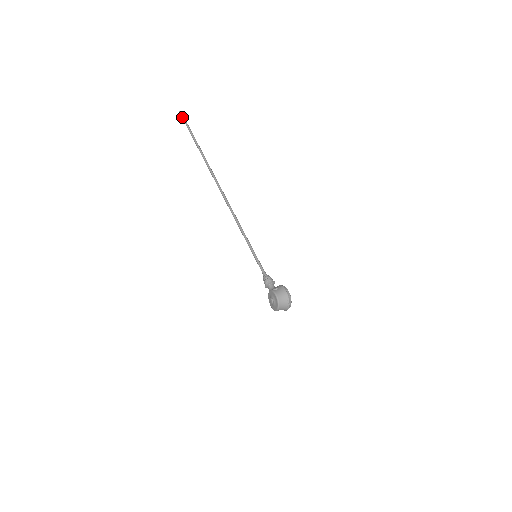
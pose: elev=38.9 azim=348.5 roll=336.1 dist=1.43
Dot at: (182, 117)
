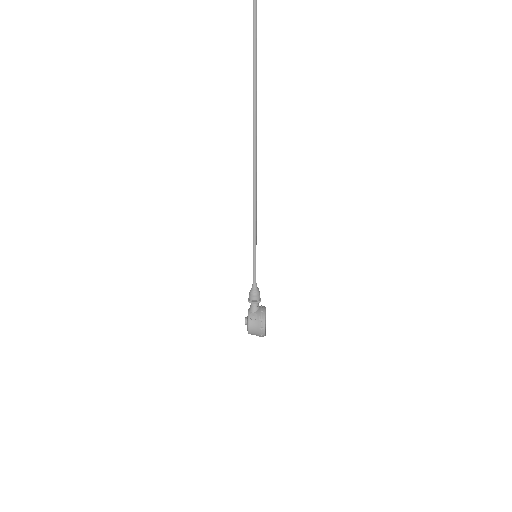
Dot at: out of frame
